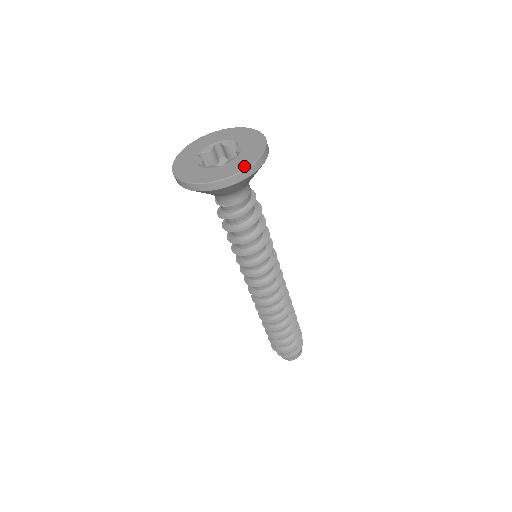
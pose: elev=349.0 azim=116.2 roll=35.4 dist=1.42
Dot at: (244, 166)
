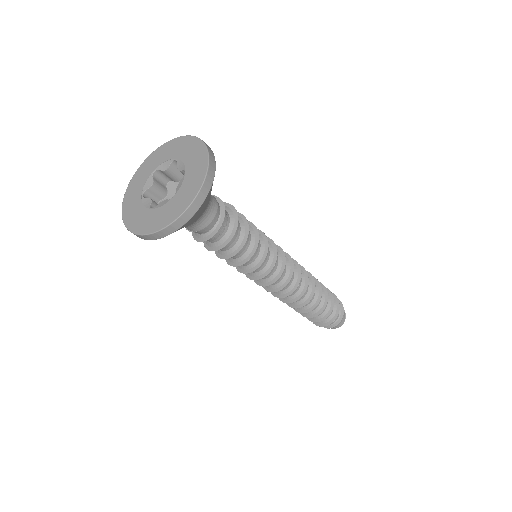
Dot at: (159, 225)
